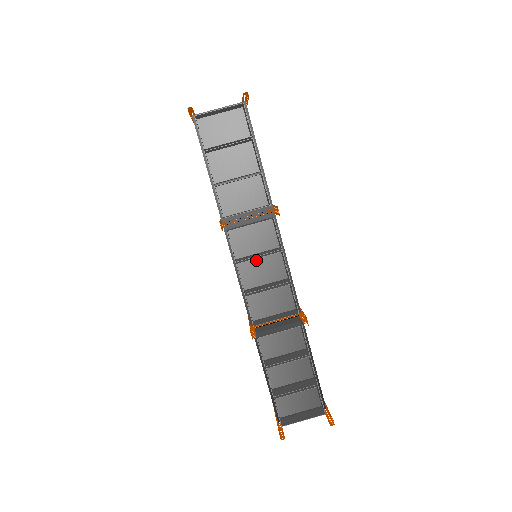
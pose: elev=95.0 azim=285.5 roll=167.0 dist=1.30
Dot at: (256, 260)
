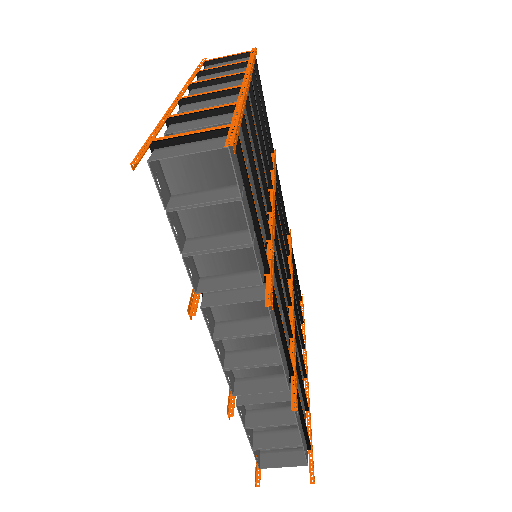
Dot at: occluded
